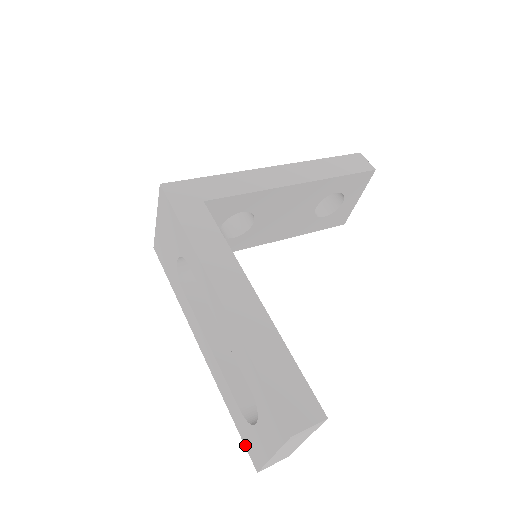
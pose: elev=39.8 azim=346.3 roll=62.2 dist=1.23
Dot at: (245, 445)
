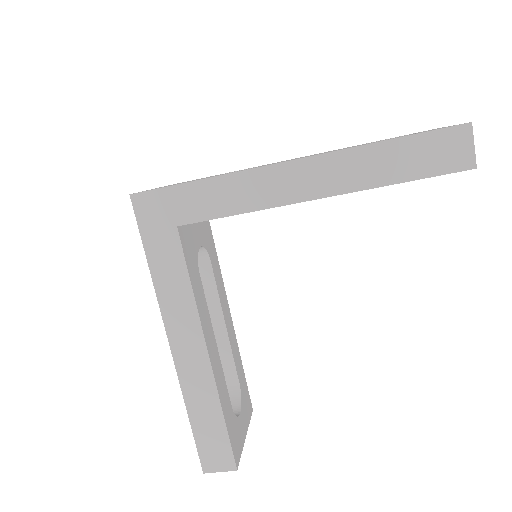
Dot at: occluded
